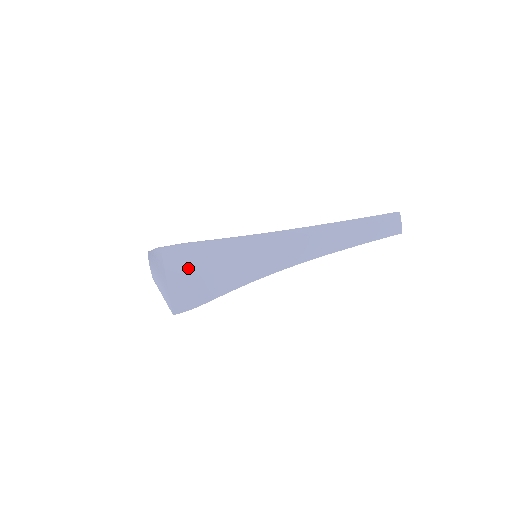
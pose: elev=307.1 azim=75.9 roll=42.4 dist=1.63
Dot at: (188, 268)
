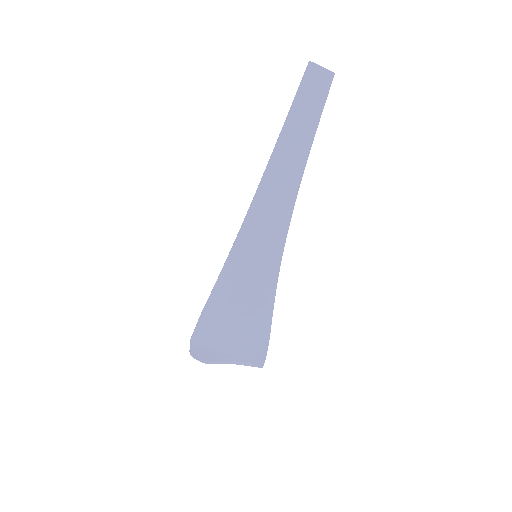
Dot at: (227, 328)
